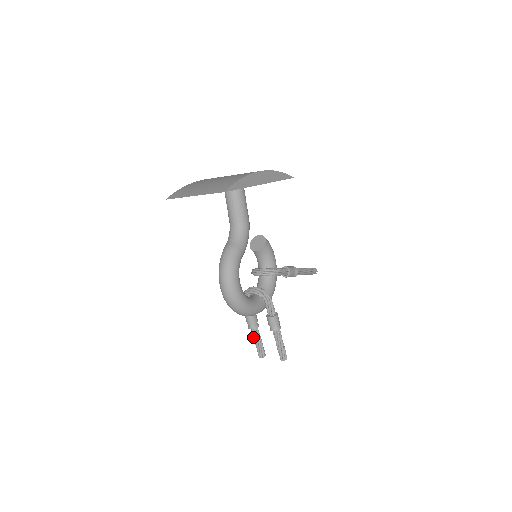
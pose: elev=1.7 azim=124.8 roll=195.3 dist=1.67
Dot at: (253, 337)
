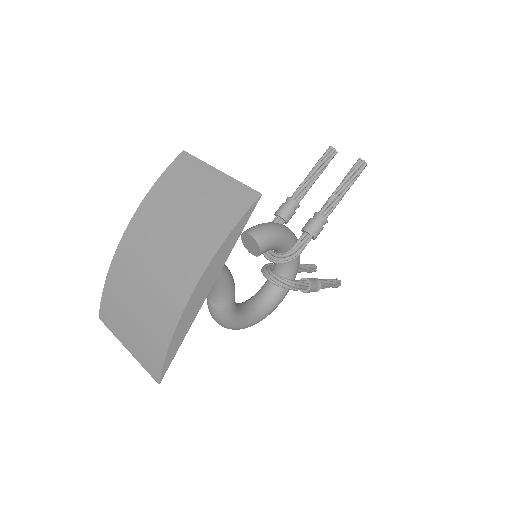
Dot at: occluded
